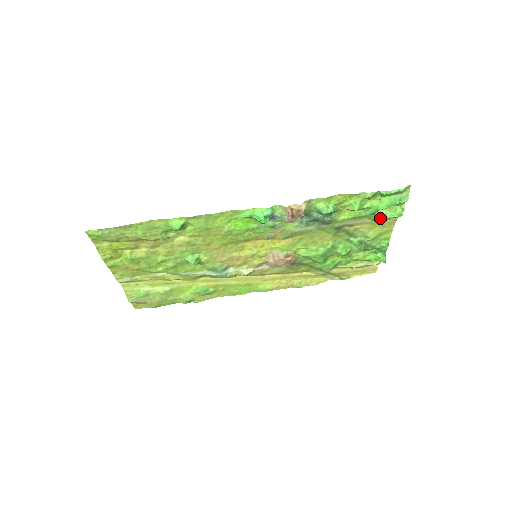
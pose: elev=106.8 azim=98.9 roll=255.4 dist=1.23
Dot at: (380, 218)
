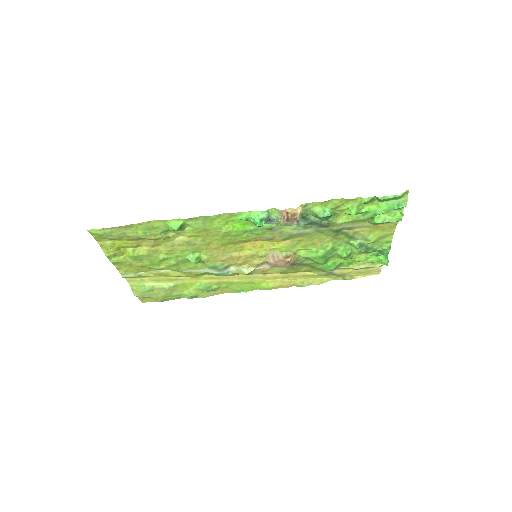
Dot at: (379, 222)
